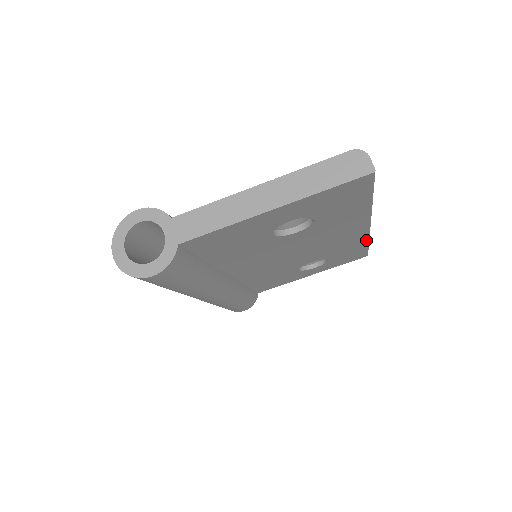
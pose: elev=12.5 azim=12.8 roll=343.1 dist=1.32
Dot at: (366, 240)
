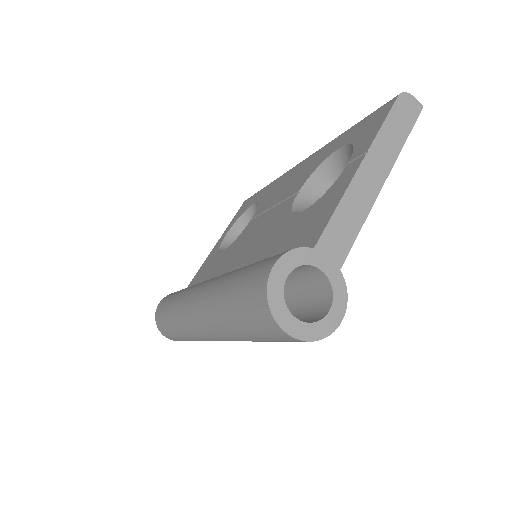
Dot at: occluded
